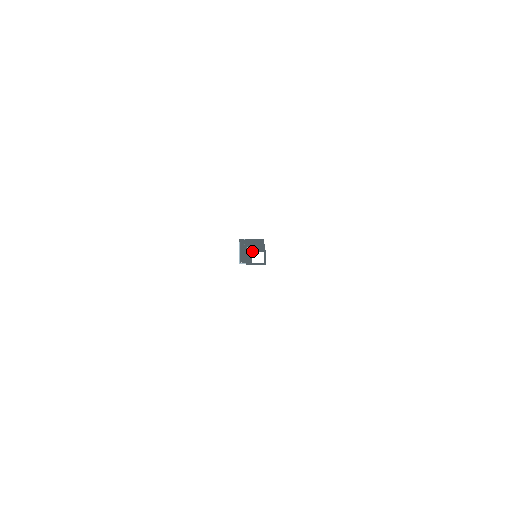
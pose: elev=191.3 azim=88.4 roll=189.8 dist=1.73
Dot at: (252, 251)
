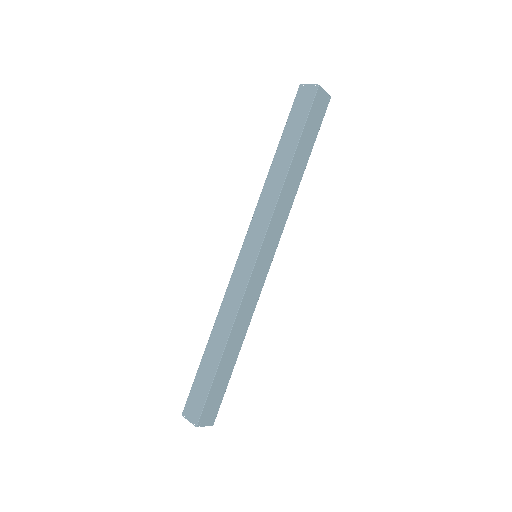
Dot at: (291, 108)
